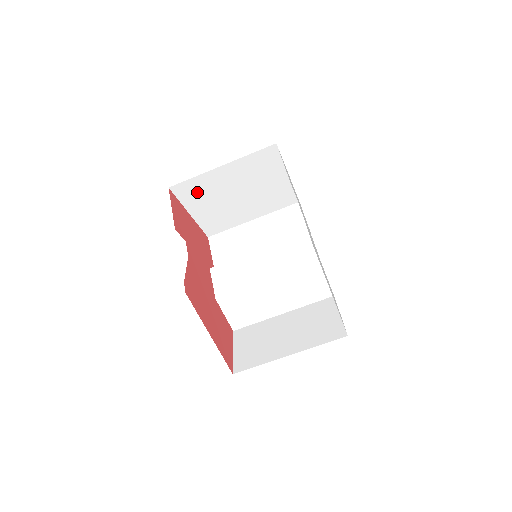
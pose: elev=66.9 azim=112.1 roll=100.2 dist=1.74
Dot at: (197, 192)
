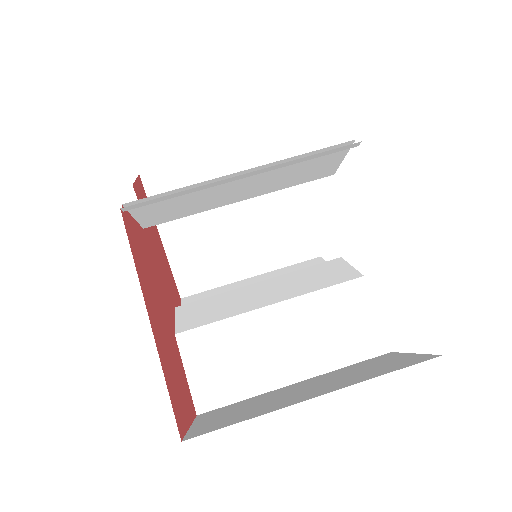
Dot at: occluded
